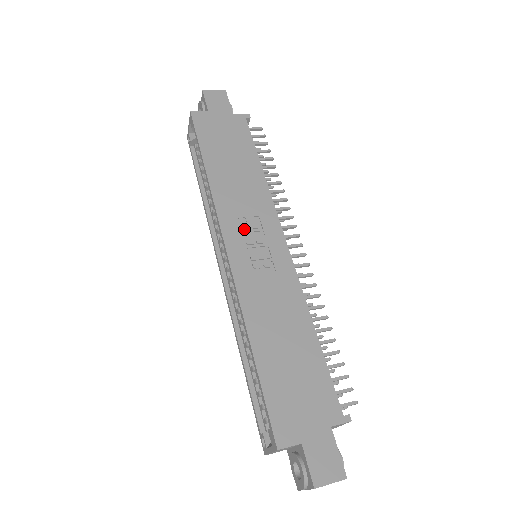
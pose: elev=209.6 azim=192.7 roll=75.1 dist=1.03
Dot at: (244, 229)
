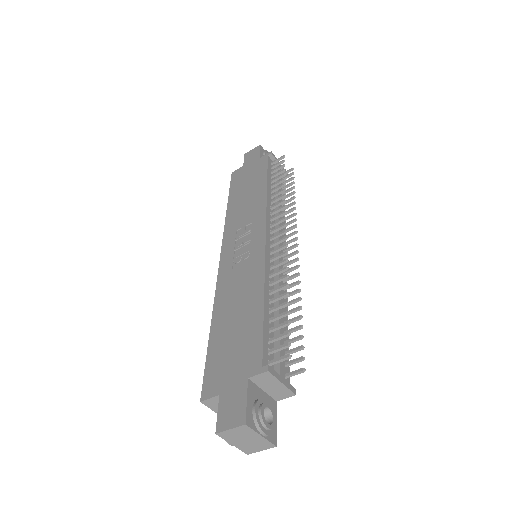
Dot at: (238, 237)
